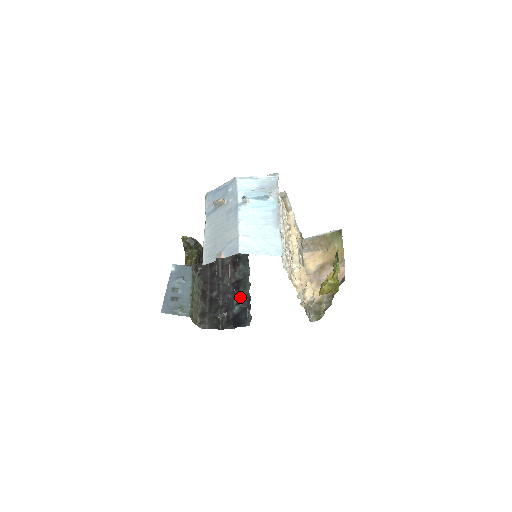
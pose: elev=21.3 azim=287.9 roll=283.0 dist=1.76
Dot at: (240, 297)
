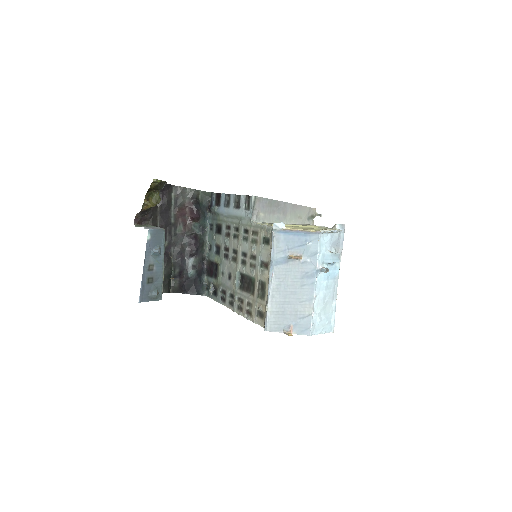
Dot at: (197, 259)
